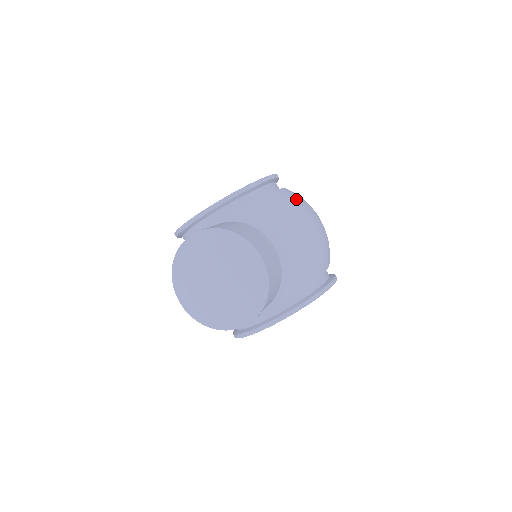
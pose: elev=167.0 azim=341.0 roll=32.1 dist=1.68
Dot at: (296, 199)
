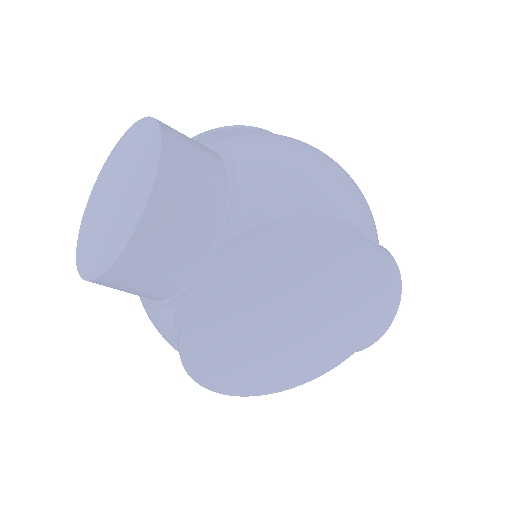
Dot at: occluded
